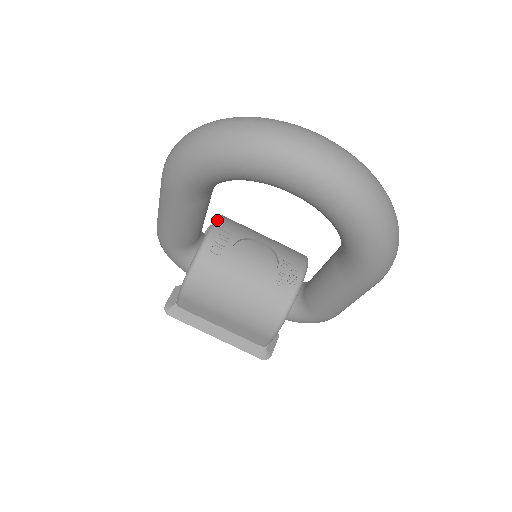
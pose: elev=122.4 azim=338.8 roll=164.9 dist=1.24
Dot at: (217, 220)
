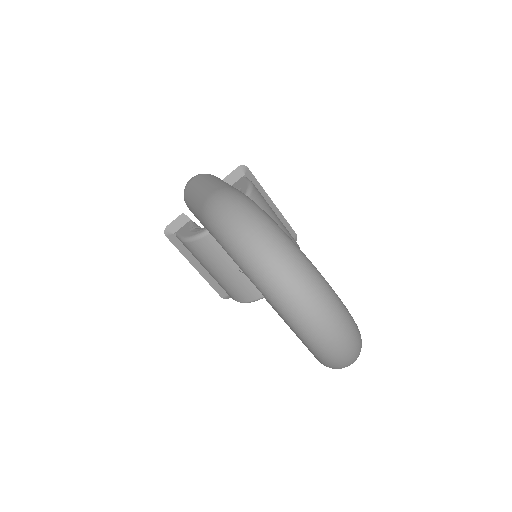
Dot at: occluded
